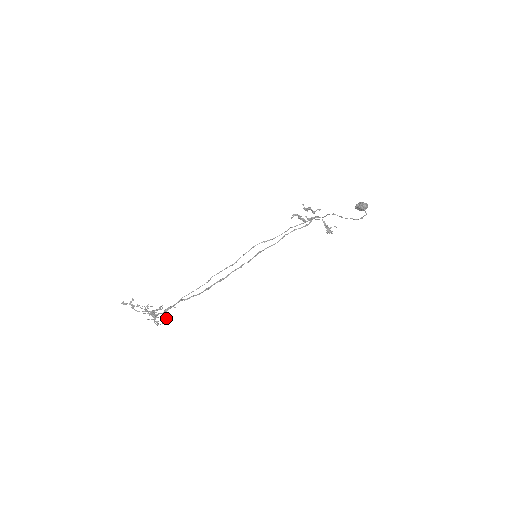
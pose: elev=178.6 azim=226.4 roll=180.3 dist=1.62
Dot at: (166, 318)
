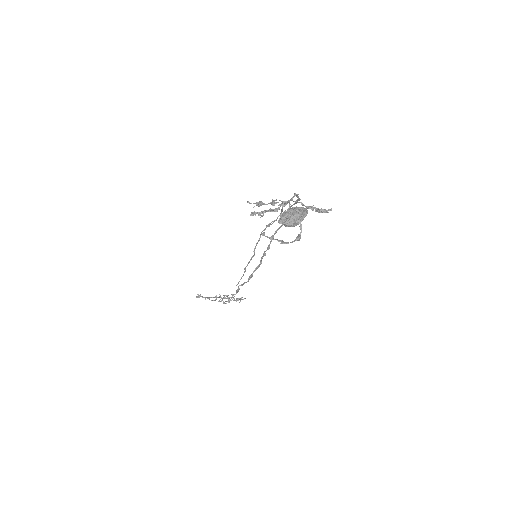
Dot at: occluded
